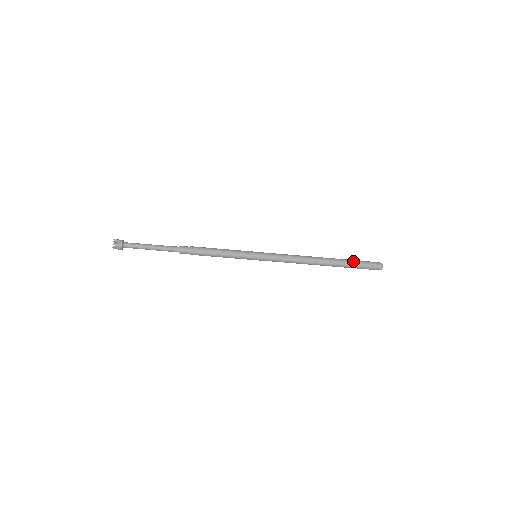
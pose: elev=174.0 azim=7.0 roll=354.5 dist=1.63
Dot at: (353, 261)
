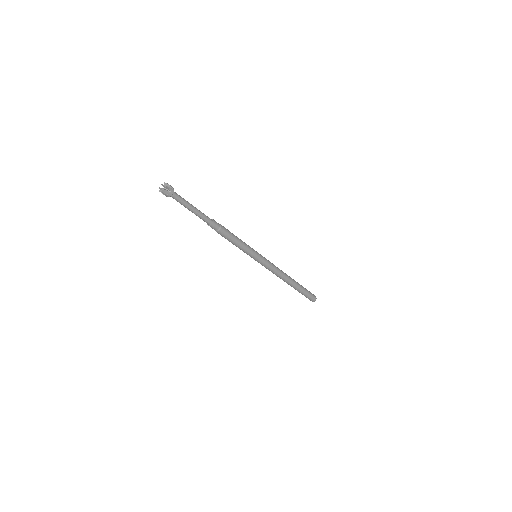
Dot at: (305, 290)
